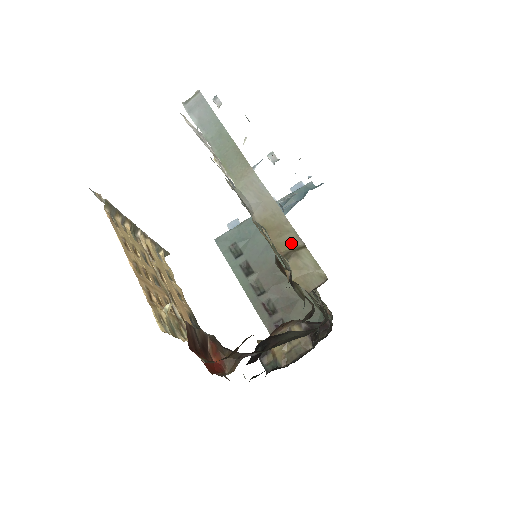
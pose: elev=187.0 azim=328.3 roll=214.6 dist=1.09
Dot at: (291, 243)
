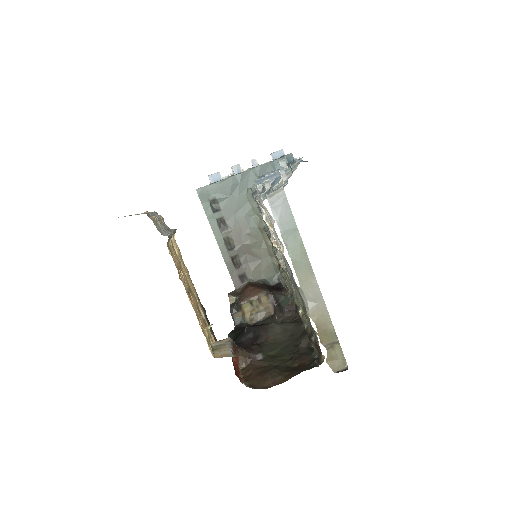
Dot at: (330, 338)
